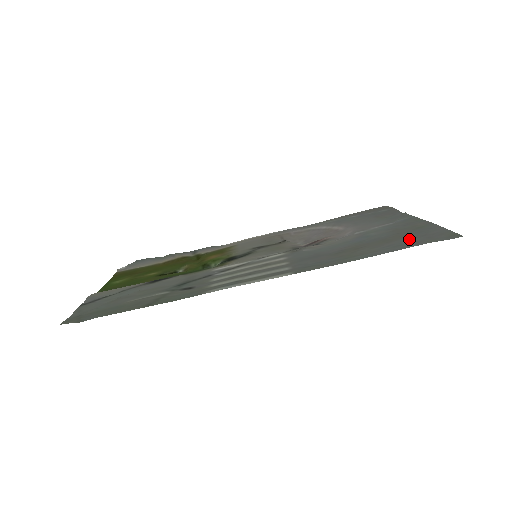
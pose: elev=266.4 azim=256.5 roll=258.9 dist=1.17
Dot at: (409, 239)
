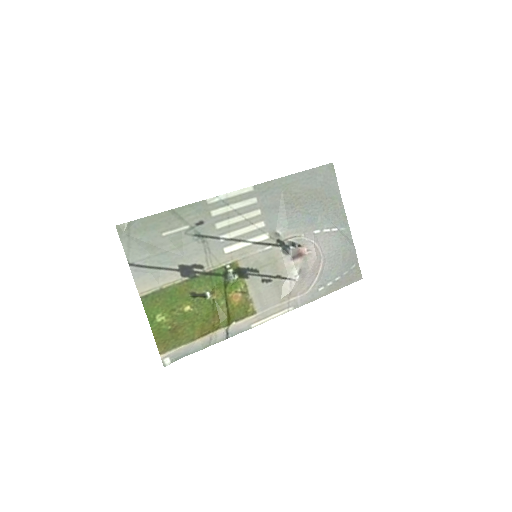
Dot at: (317, 183)
